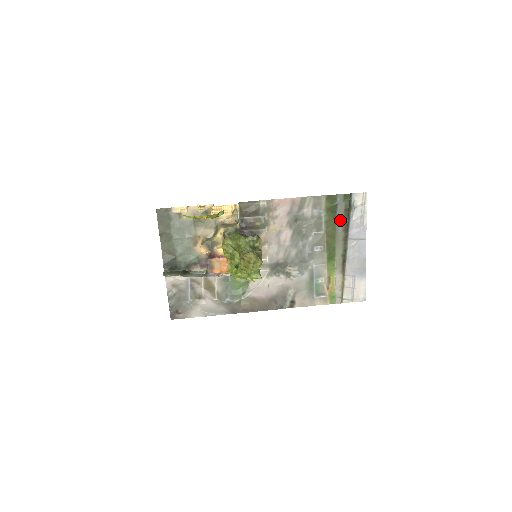
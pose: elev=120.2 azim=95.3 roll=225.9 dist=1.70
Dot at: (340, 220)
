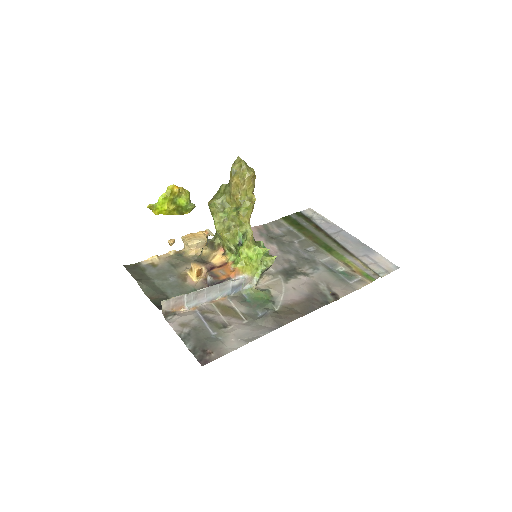
Dot at: (309, 227)
